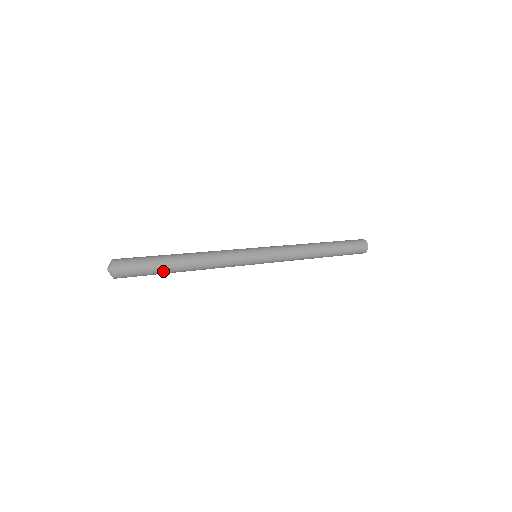
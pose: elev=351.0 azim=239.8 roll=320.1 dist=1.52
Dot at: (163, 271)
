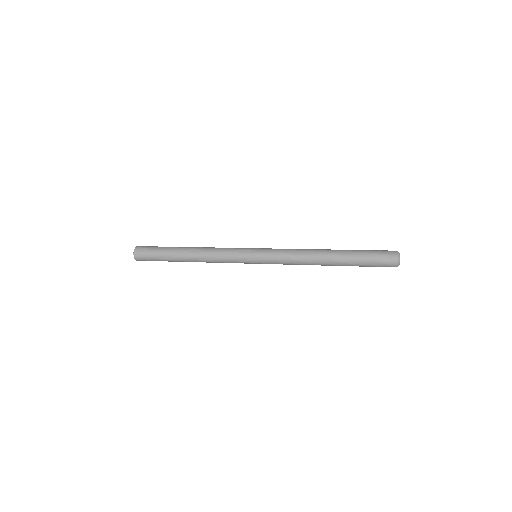
Dot at: (170, 261)
